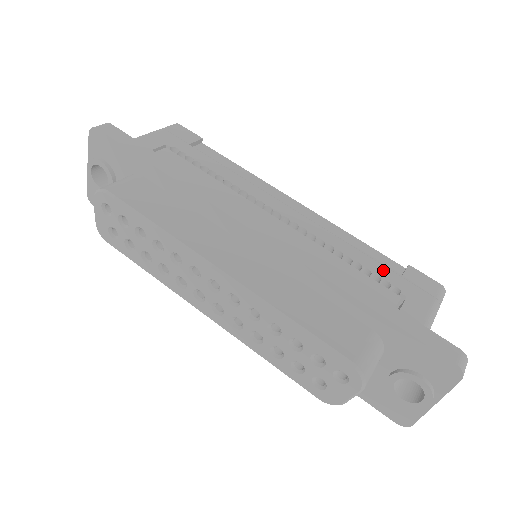
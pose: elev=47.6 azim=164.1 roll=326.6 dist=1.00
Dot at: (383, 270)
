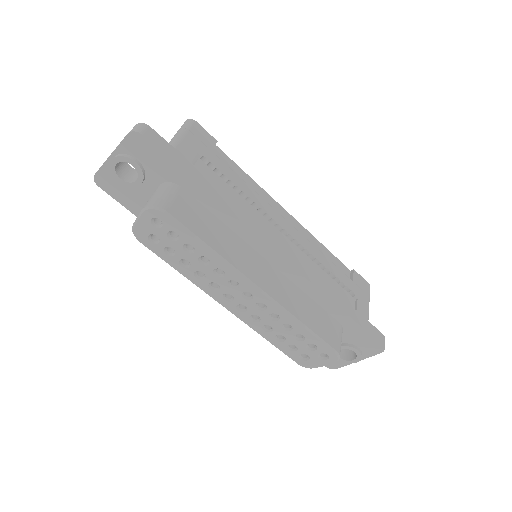
Dot at: (344, 277)
